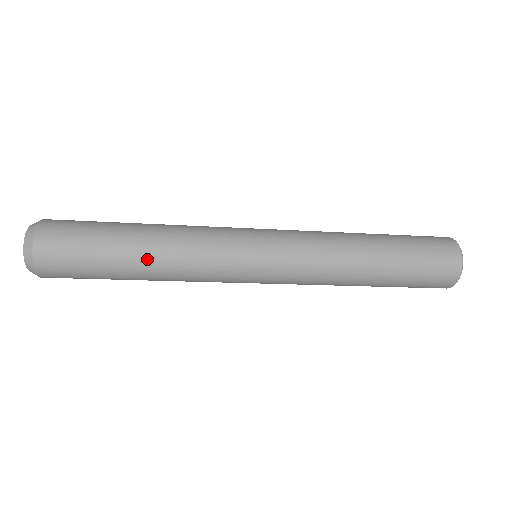
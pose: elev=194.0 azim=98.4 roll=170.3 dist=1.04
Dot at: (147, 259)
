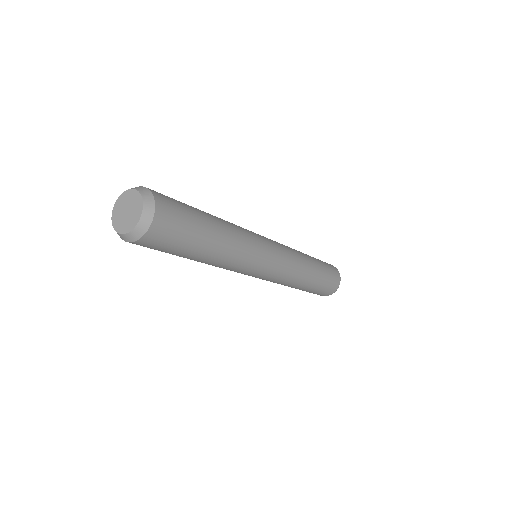
Dot at: (207, 260)
